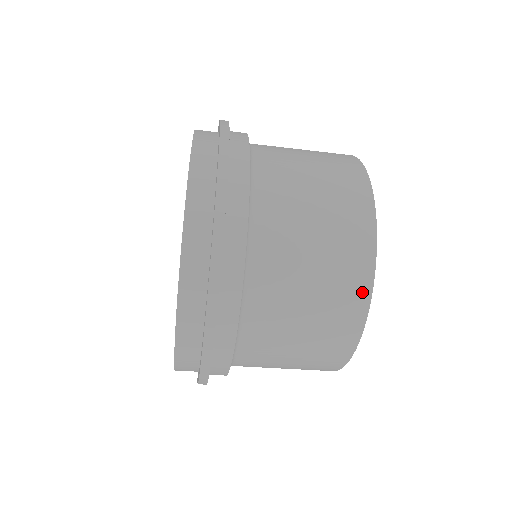
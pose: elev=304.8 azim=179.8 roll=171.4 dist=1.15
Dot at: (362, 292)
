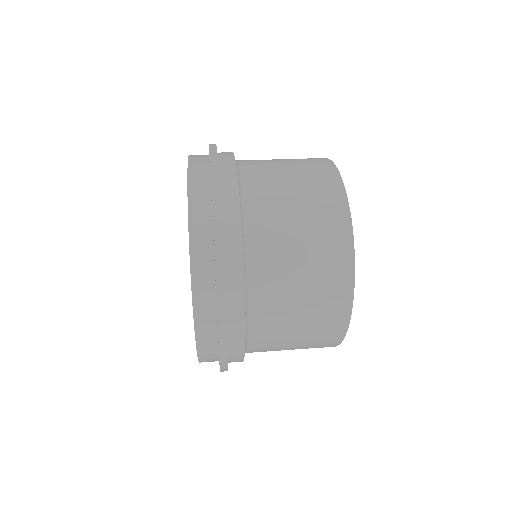
Dot at: (332, 344)
